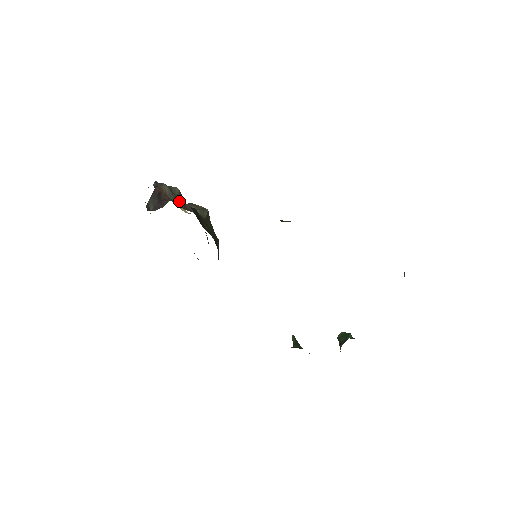
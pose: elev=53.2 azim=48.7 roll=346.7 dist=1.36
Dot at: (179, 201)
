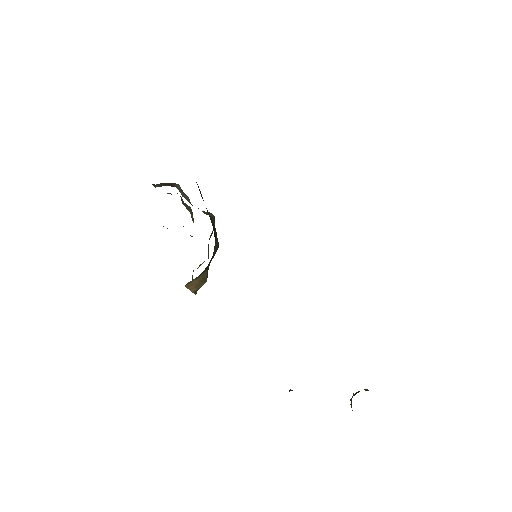
Dot at: (187, 198)
